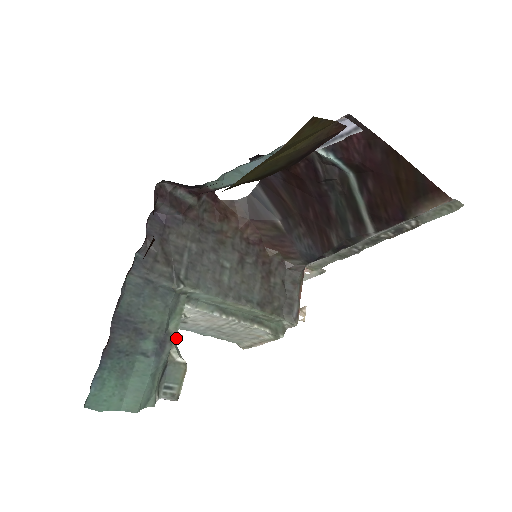
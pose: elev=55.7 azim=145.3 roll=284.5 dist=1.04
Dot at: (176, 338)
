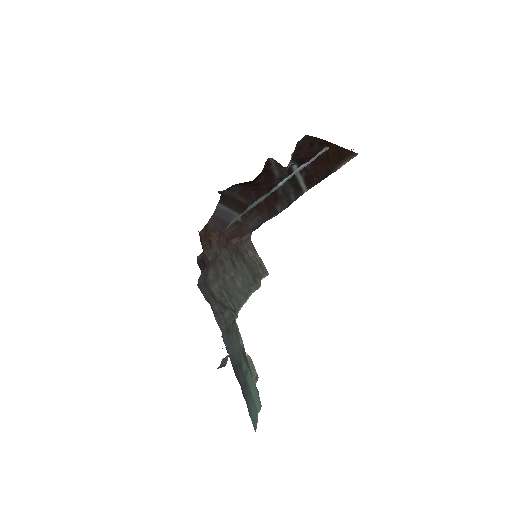
Dot at: occluded
